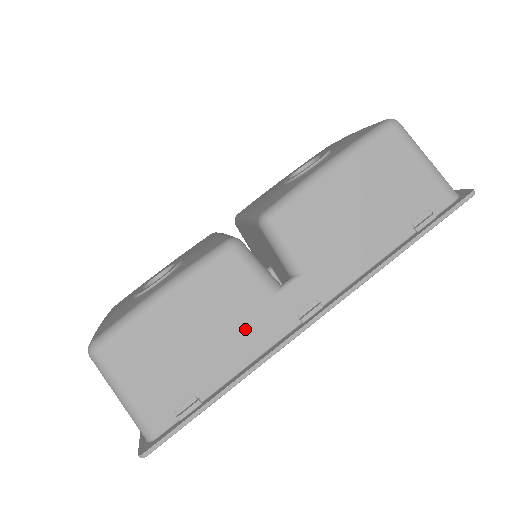
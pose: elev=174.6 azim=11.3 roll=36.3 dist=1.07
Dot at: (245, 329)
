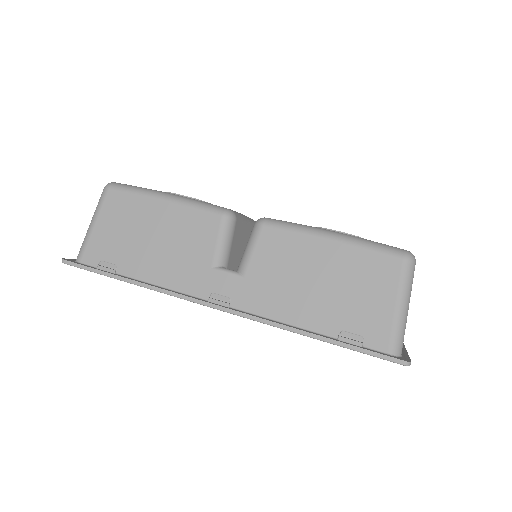
Dot at: (178, 265)
